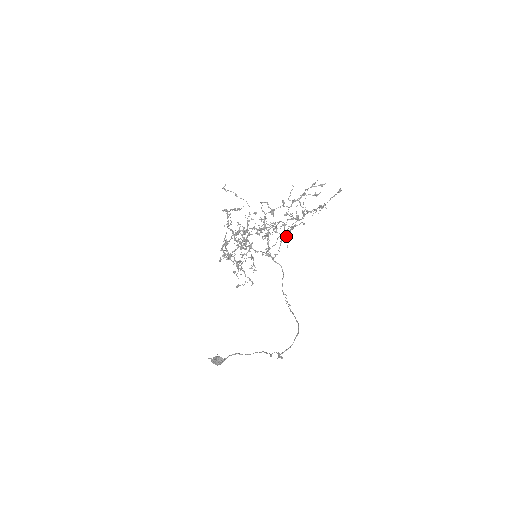
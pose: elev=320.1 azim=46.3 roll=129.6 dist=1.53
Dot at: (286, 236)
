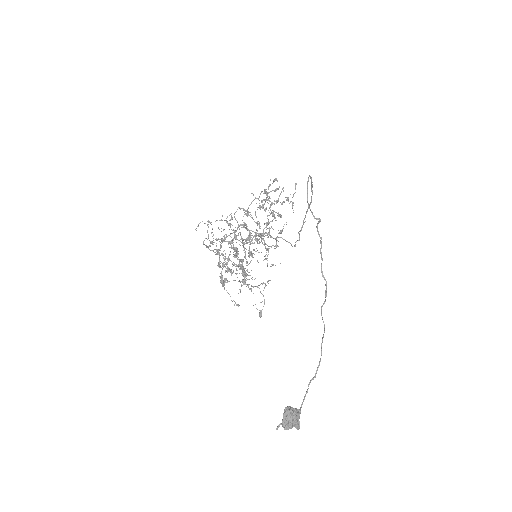
Dot at: occluded
